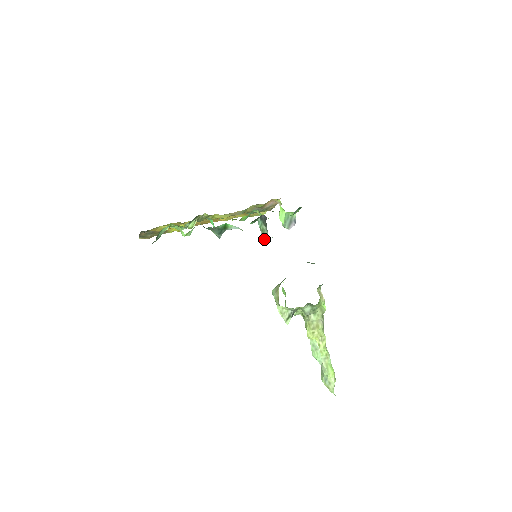
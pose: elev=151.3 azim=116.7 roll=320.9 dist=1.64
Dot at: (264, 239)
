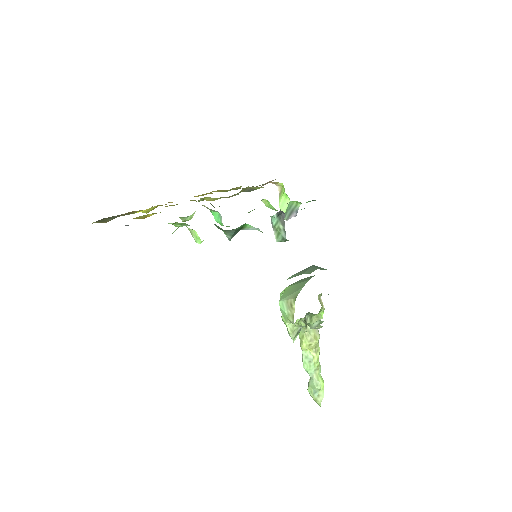
Dot at: (278, 240)
